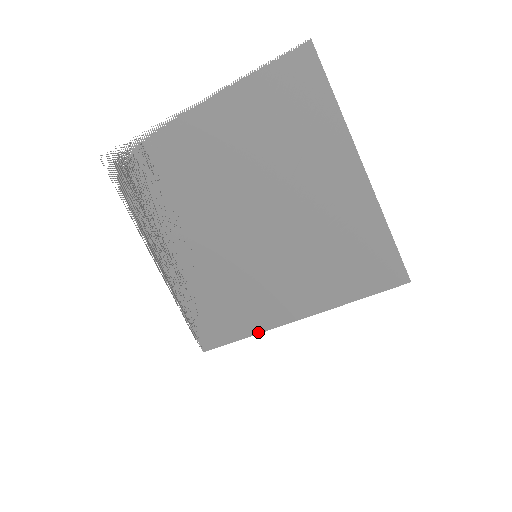
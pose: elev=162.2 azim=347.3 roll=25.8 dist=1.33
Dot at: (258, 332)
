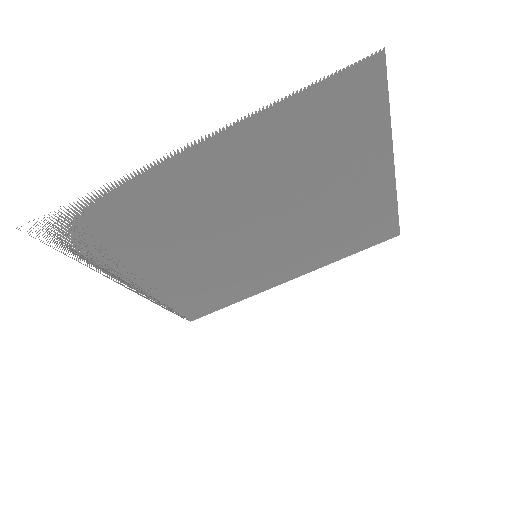
Dot at: occluded
